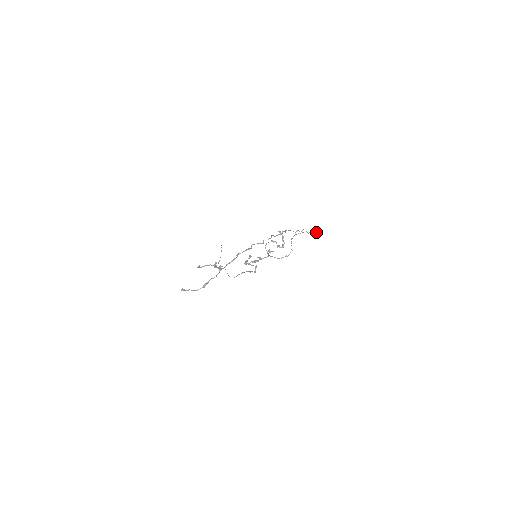
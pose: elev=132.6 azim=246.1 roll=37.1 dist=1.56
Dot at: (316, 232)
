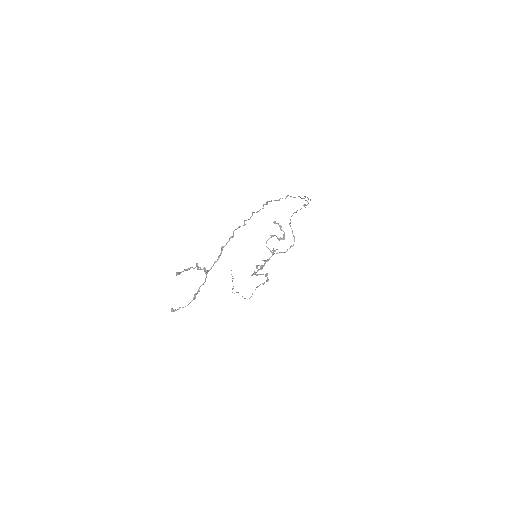
Dot at: occluded
